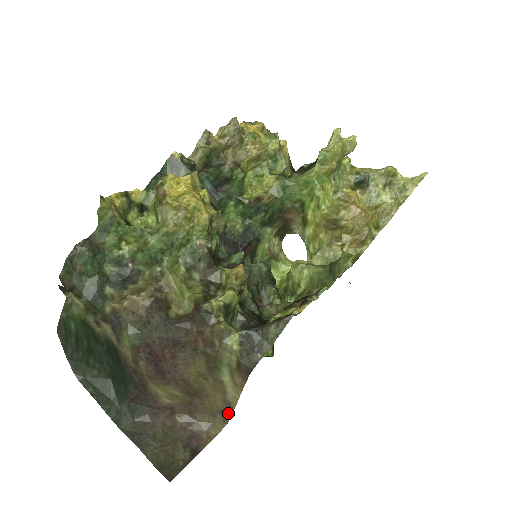
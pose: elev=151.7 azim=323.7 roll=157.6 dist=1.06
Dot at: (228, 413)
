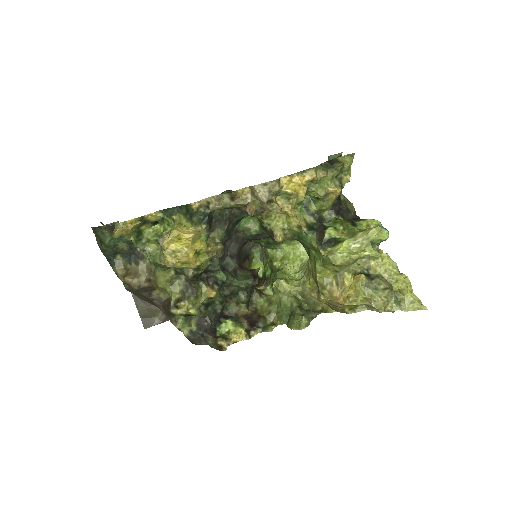
Dot at: occluded
